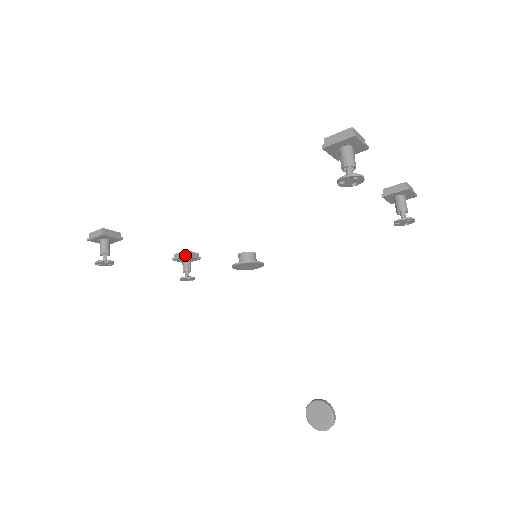
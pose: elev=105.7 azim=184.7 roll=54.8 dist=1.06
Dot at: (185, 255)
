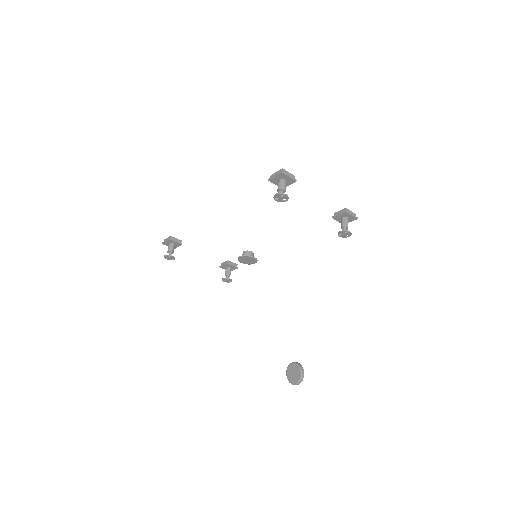
Dot at: (226, 263)
